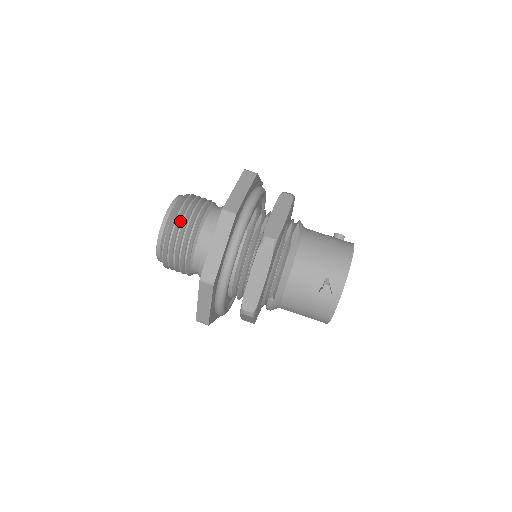
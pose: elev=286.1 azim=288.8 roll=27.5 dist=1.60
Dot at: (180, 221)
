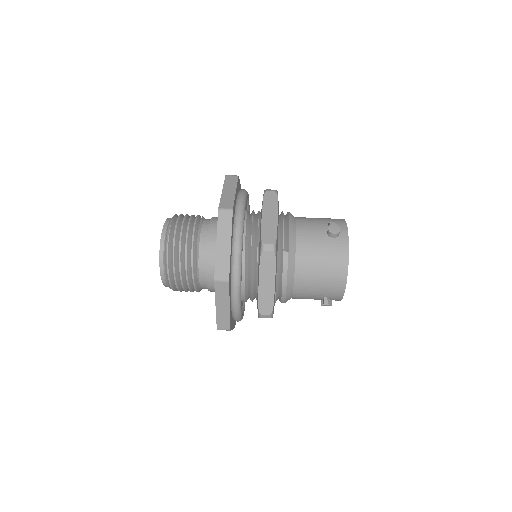
Dot at: (182, 219)
